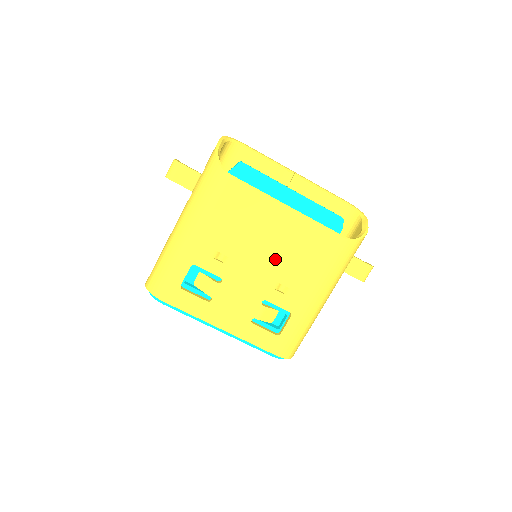
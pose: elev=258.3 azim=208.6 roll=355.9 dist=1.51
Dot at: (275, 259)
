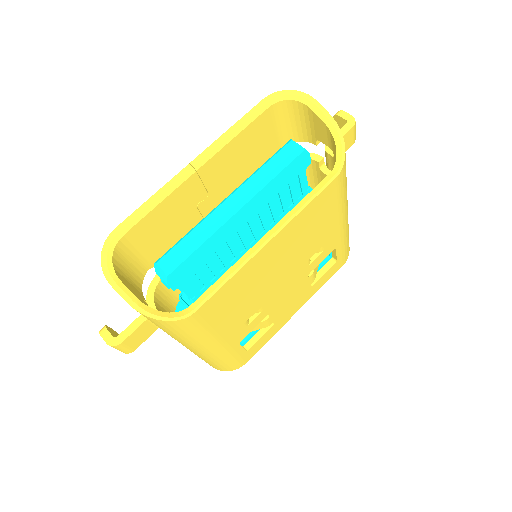
Dot at: (293, 262)
